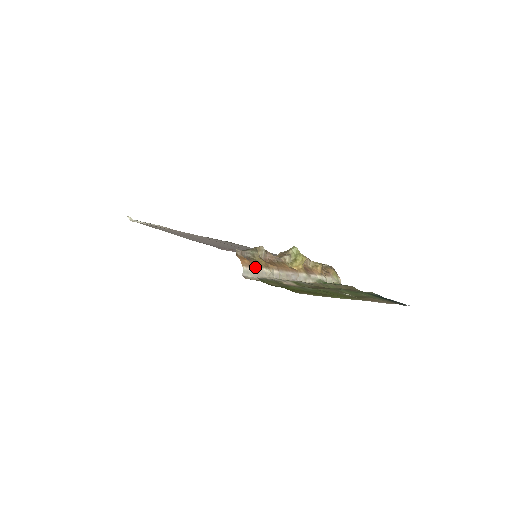
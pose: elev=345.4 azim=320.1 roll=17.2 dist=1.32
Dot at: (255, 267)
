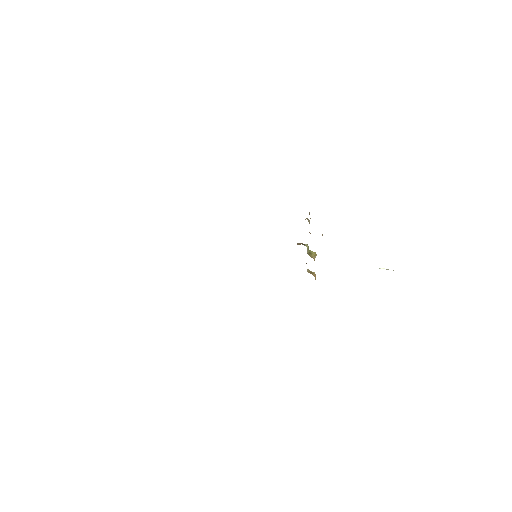
Dot at: occluded
